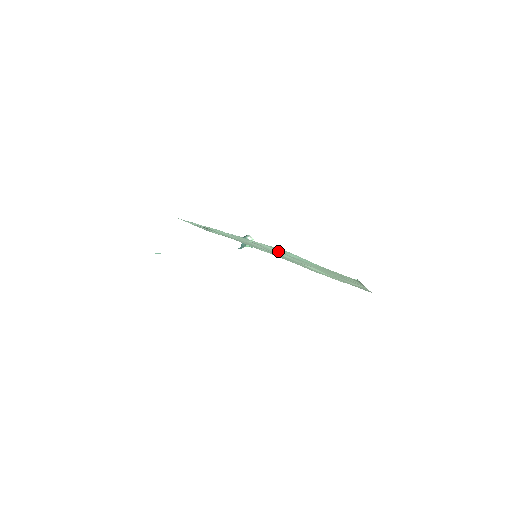
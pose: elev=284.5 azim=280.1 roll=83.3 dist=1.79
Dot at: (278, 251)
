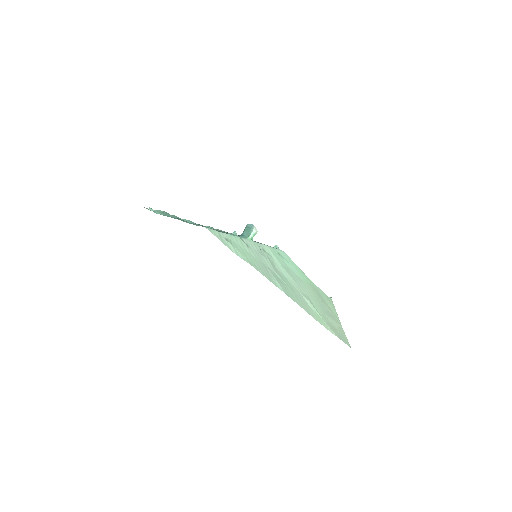
Dot at: (280, 263)
